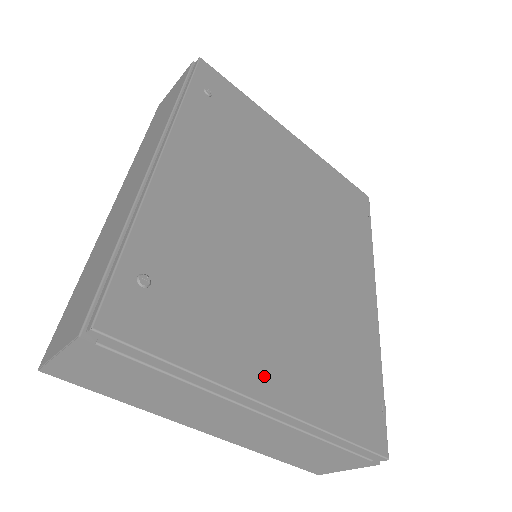
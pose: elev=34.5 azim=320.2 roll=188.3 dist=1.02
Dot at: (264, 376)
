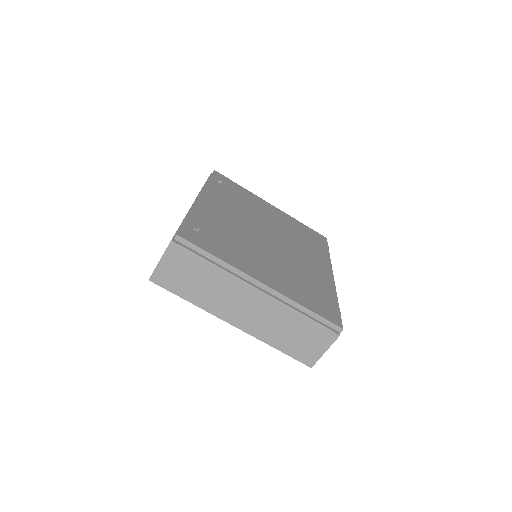
Dot at: (260, 274)
